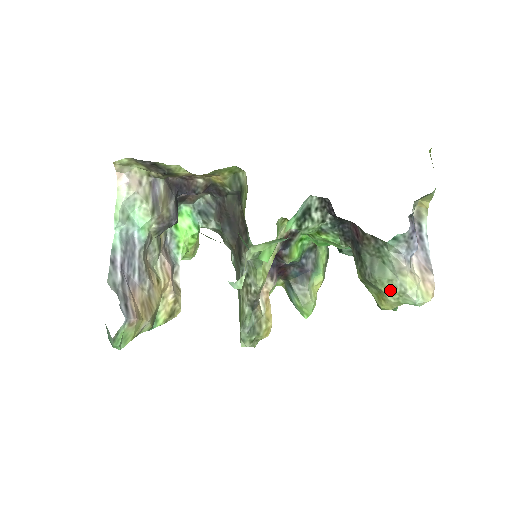
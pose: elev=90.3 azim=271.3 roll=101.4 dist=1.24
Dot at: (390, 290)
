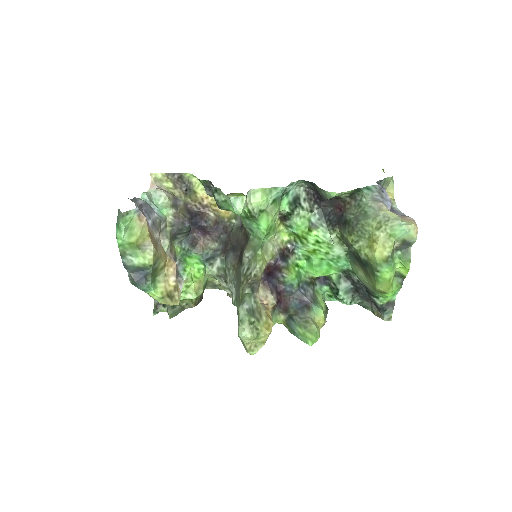
Dot at: (376, 226)
